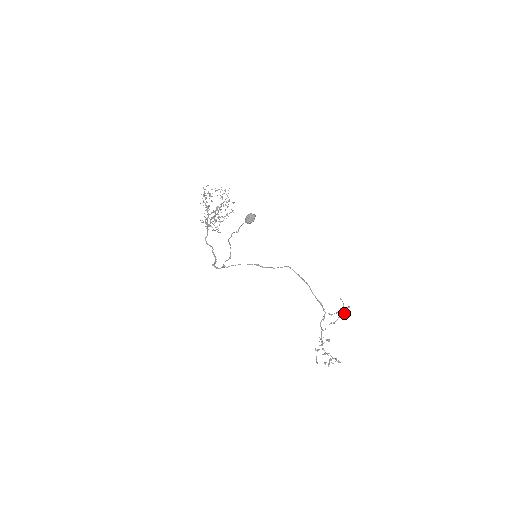
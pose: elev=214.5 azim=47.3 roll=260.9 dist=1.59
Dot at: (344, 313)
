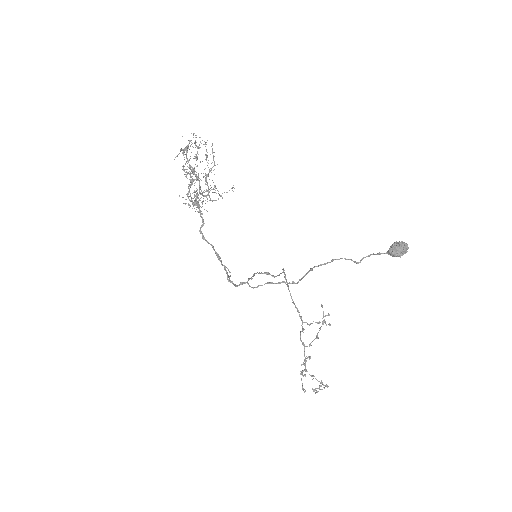
Dot at: (330, 325)
